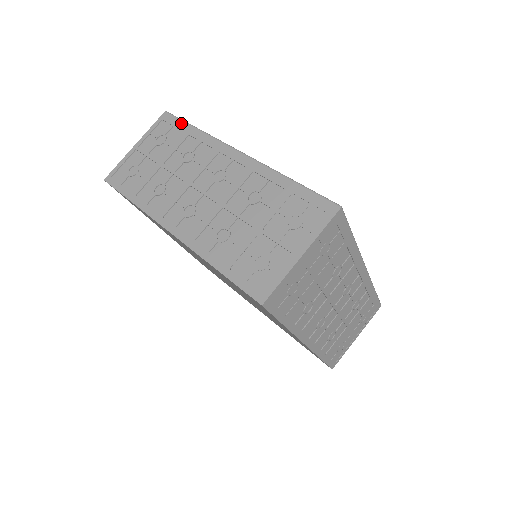
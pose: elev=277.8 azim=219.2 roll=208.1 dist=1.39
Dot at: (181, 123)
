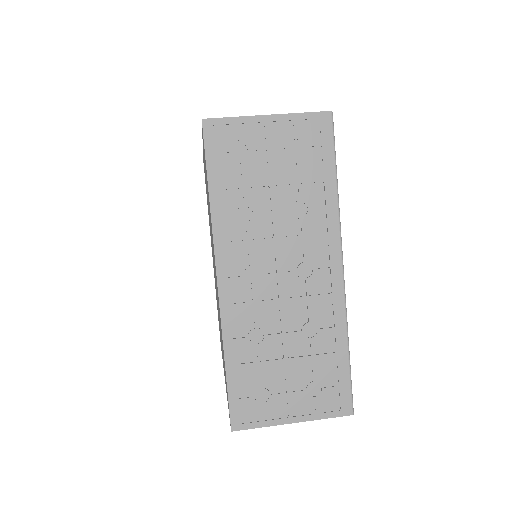
Dot at: occluded
